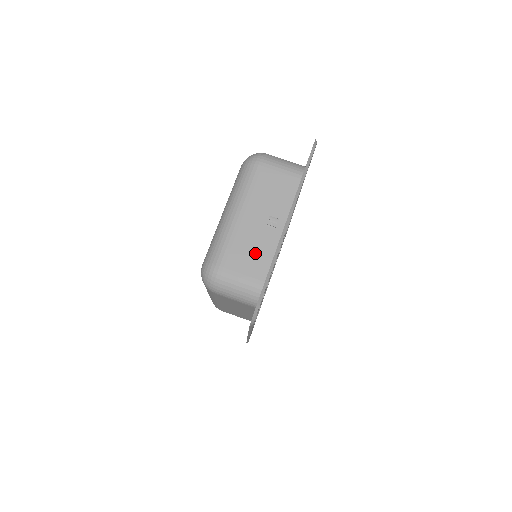
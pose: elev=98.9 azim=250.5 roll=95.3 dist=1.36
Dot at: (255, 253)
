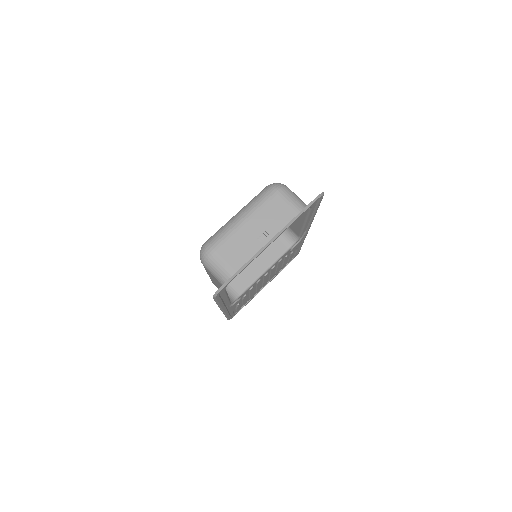
Dot at: (242, 251)
